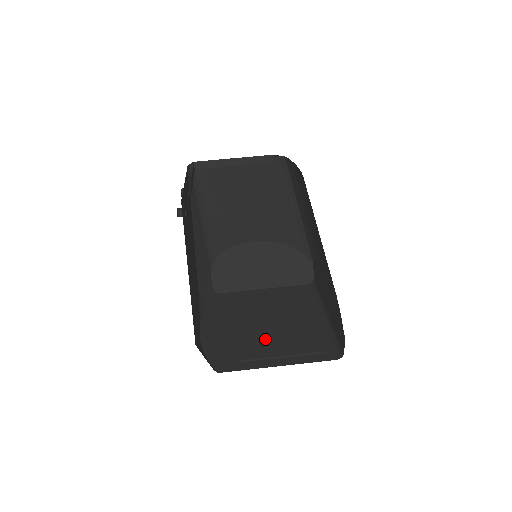
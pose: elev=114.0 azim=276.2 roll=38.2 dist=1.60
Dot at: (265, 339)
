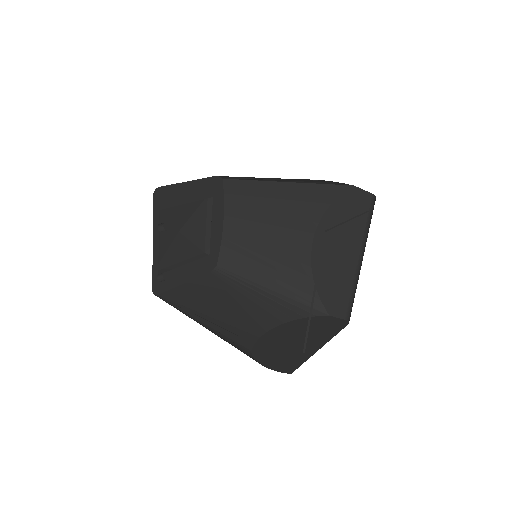
Dot at: occluded
